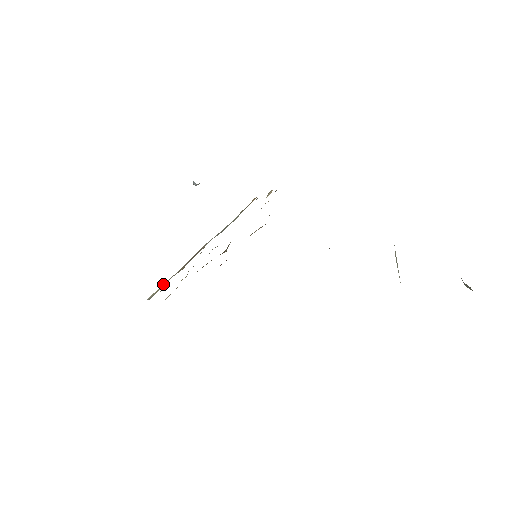
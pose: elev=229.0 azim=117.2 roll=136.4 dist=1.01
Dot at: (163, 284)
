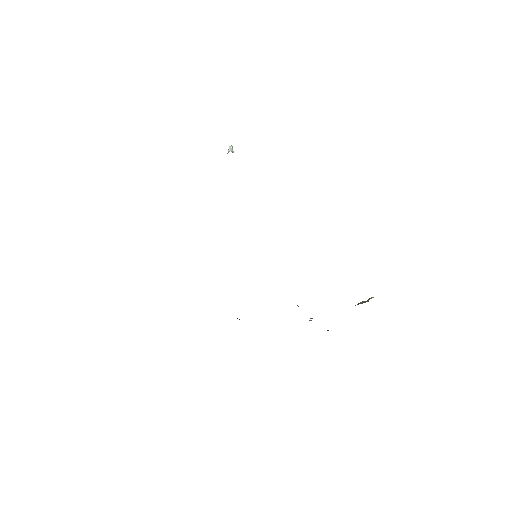
Dot at: occluded
